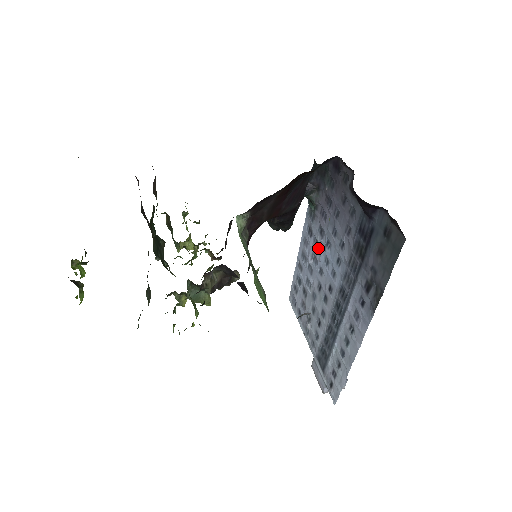
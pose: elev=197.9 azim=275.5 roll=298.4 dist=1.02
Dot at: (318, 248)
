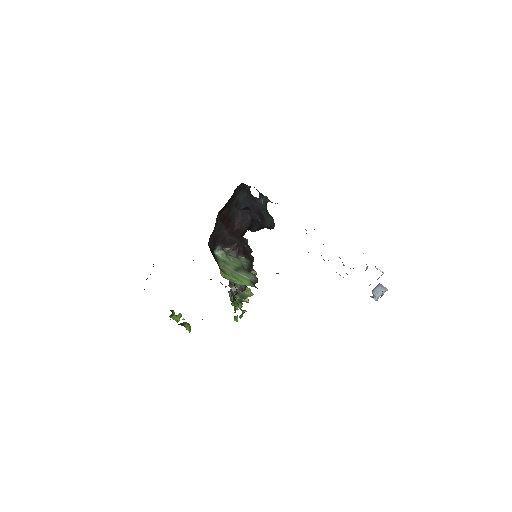
Dot at: occluded
